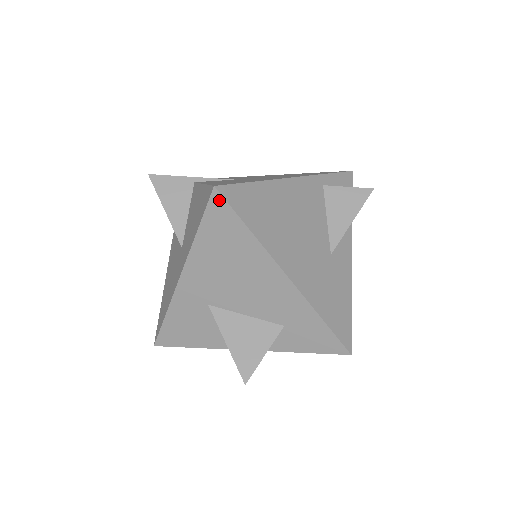
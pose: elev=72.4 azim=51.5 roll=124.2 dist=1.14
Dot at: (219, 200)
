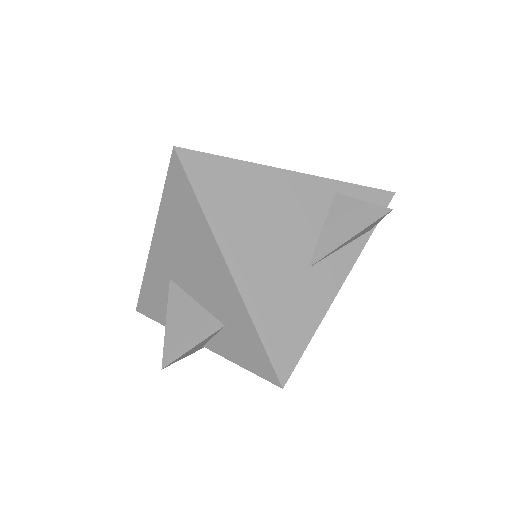
Dot at: (177, 162)
